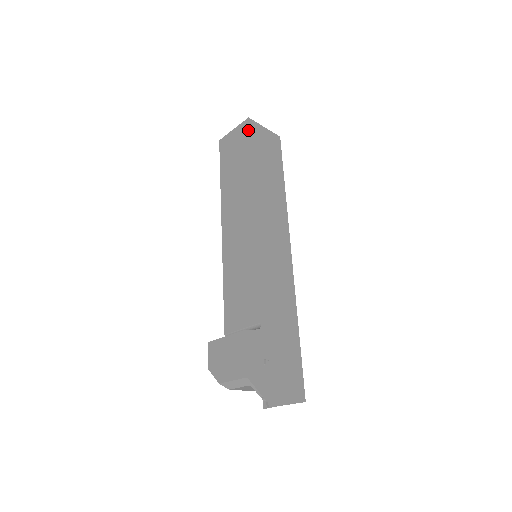
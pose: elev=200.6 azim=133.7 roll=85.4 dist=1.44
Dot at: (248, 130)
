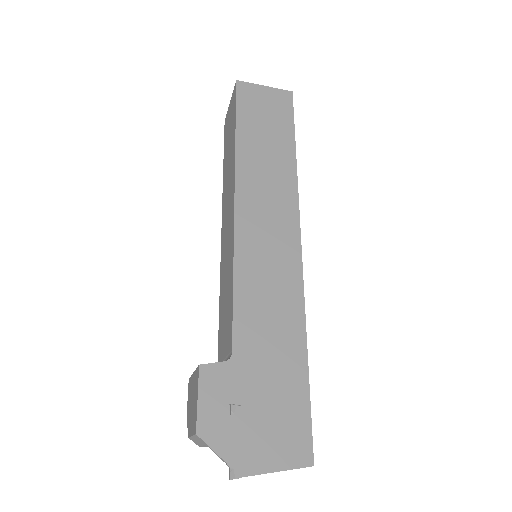
Dot at: (235, 96)
